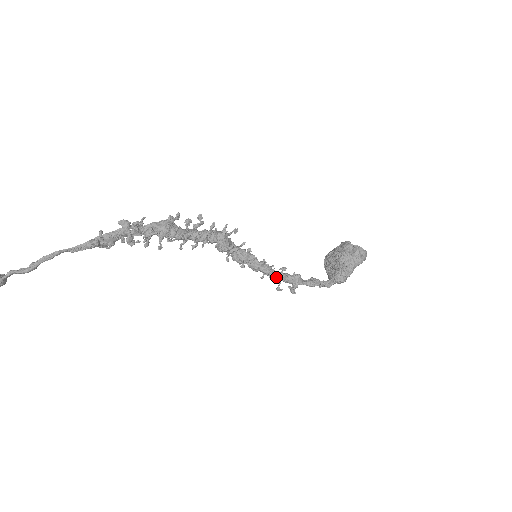
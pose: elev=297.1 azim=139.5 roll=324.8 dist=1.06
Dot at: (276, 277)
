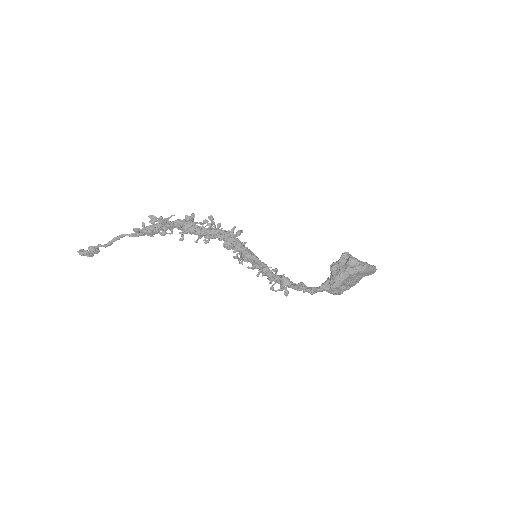
Dot at: (270, 277)
